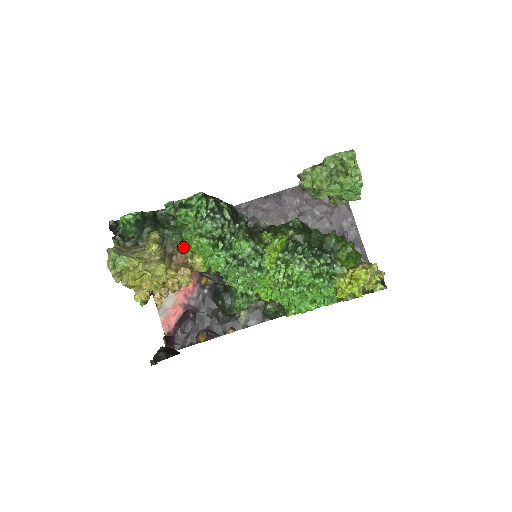
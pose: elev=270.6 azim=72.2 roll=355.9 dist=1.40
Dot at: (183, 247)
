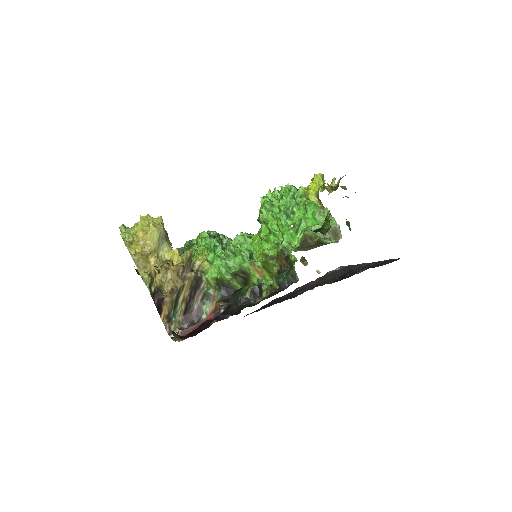
Dot at: occluded
